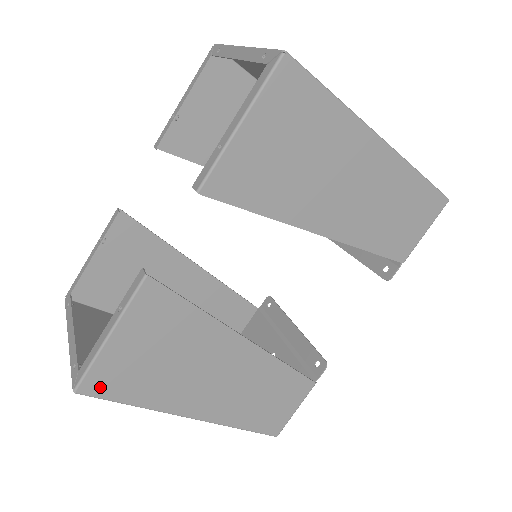
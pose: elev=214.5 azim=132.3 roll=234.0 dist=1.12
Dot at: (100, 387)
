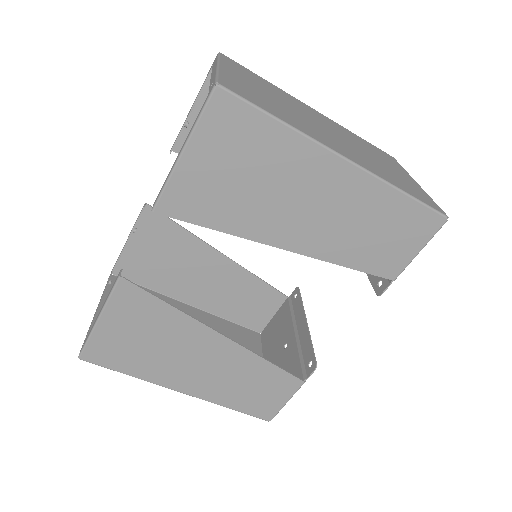
Dot at: (98, 357)
